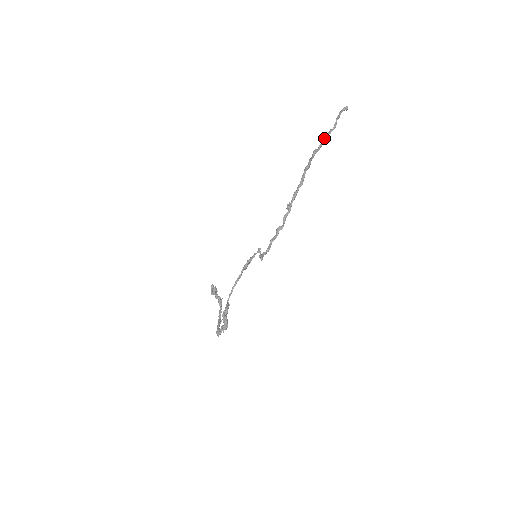
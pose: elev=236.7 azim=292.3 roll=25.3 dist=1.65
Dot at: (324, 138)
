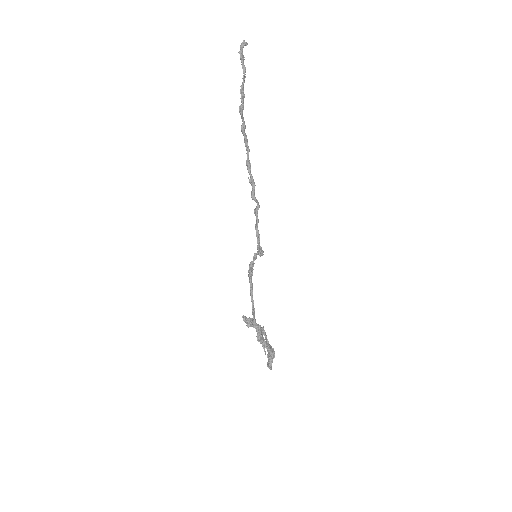
Dot at: (241, 88)
